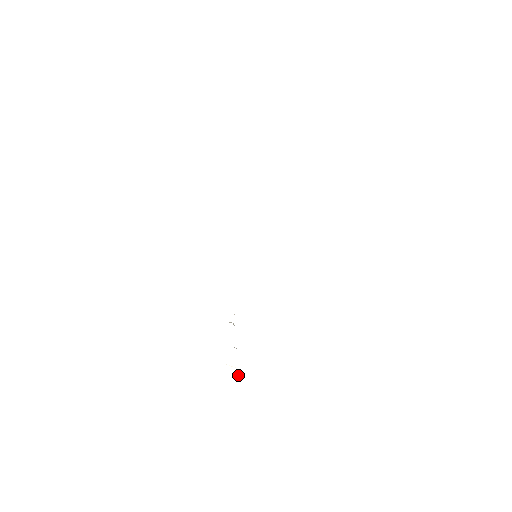
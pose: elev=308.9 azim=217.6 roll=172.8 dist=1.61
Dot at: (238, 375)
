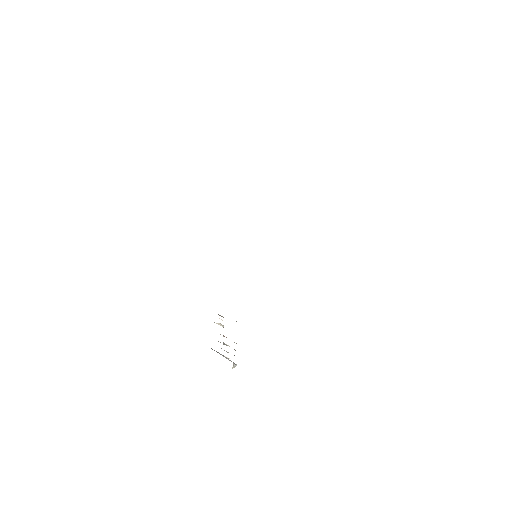
Dot at: (234, 365)
